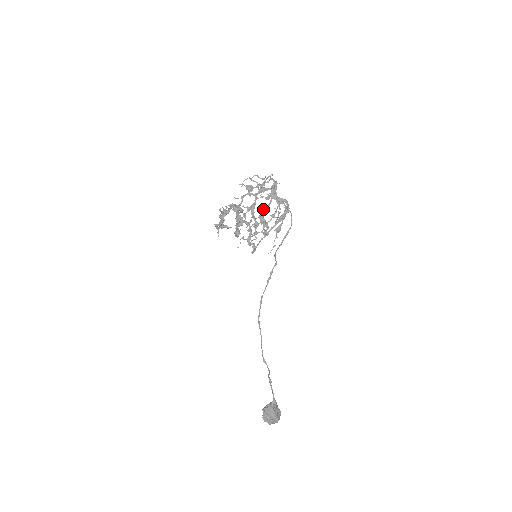
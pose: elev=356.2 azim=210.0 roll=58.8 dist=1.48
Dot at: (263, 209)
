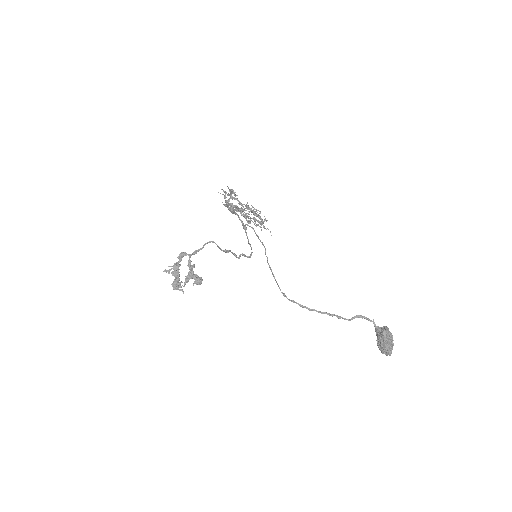
Dot at: (246, 207)
